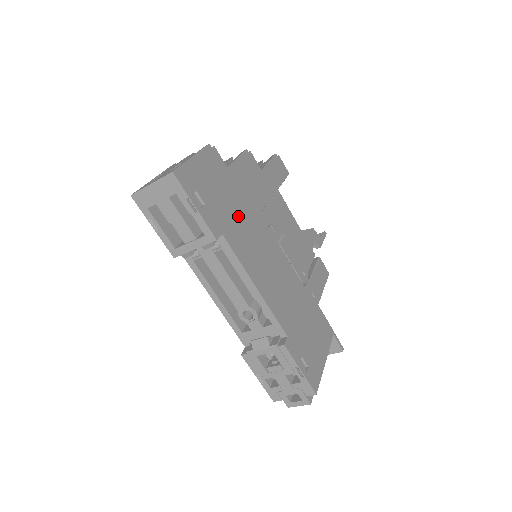
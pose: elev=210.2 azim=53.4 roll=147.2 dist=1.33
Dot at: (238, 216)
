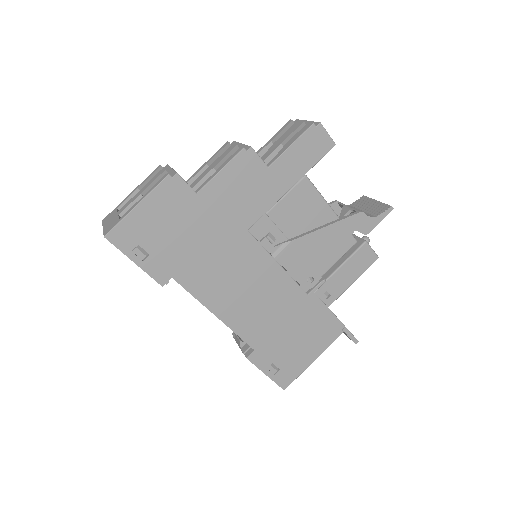
Dot at: (203, 249)
